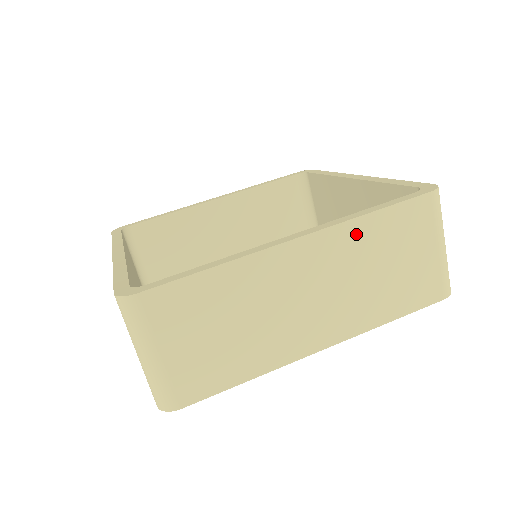
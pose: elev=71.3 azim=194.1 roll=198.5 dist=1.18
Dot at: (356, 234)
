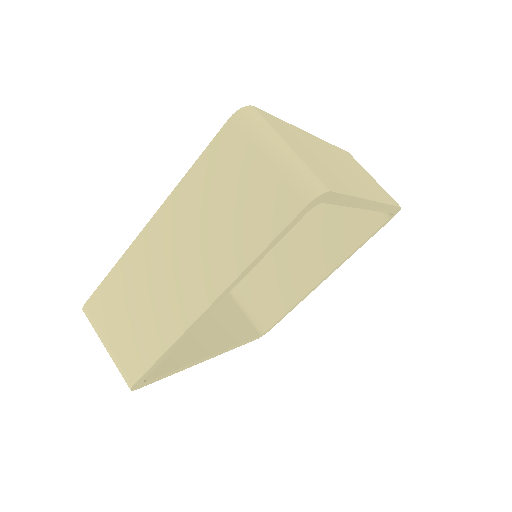
Dot at: (187, 194)
